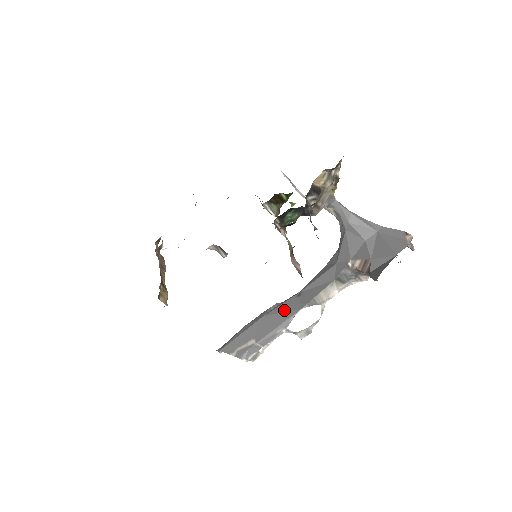
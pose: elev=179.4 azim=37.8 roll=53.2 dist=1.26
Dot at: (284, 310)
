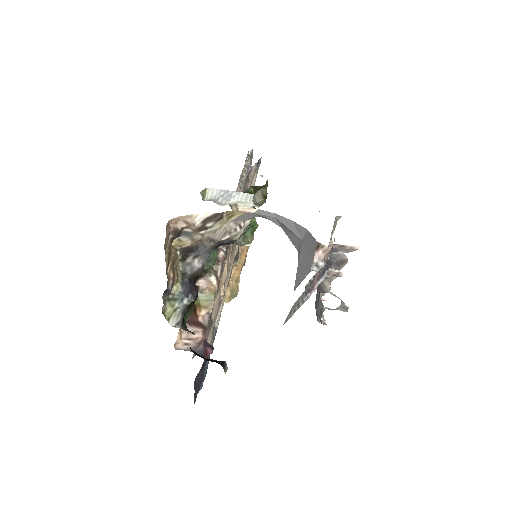
Dot at: (319, 287)
